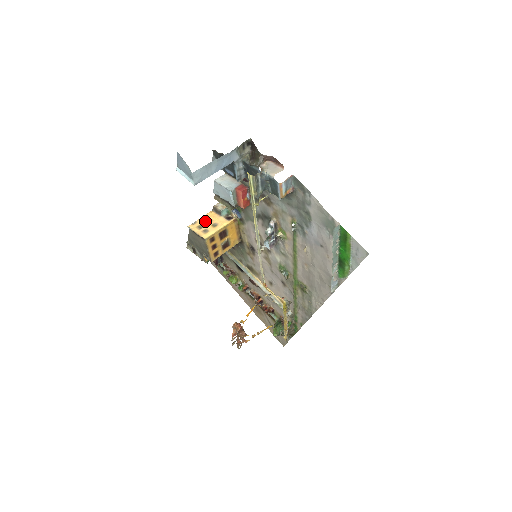
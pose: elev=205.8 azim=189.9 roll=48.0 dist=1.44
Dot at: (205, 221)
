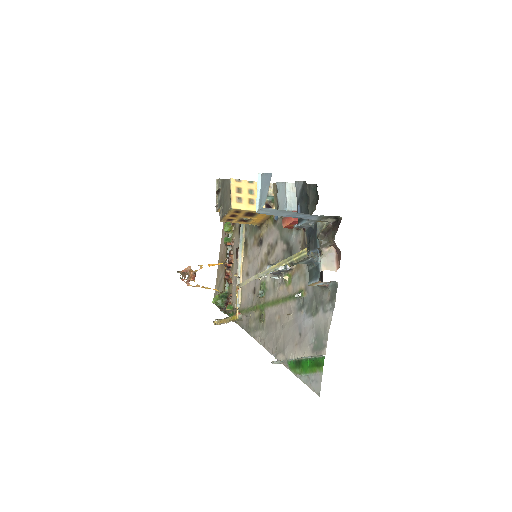
Dot at: (248, 188)
